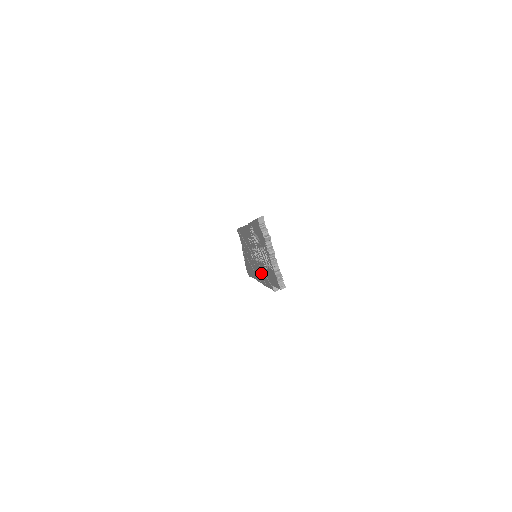
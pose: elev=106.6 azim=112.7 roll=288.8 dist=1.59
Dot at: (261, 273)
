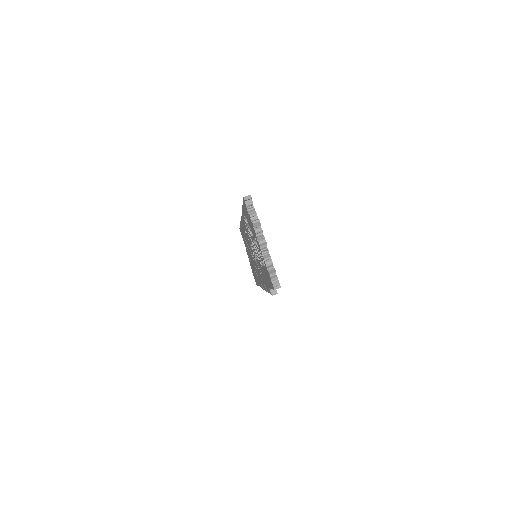
Dot at: (261, 276)
